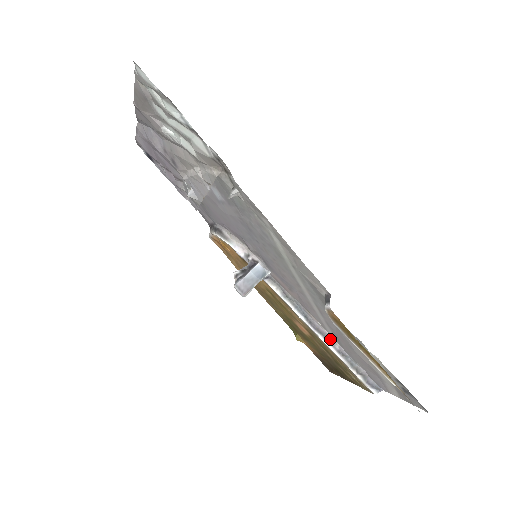
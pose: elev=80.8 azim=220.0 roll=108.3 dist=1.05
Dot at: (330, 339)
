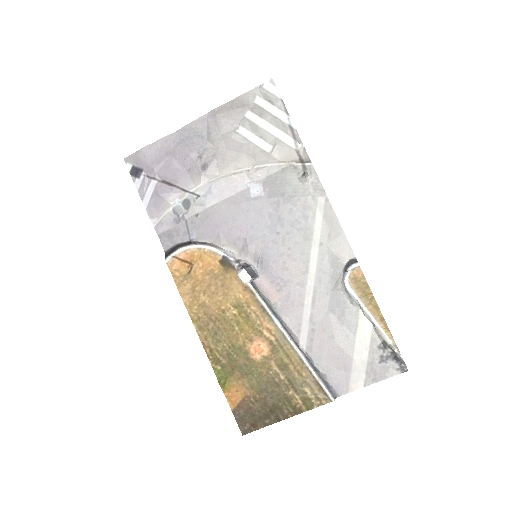
Dot at: (298, 346)
